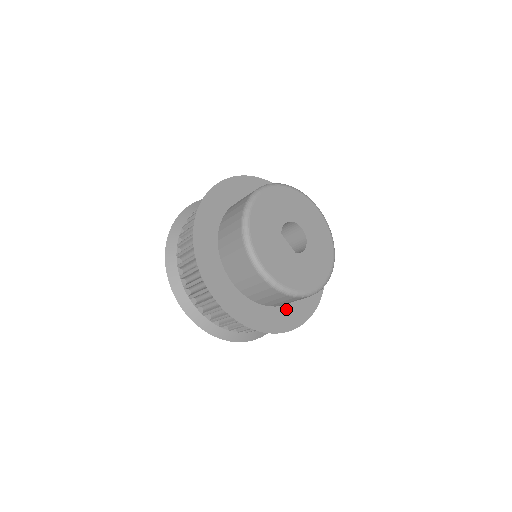
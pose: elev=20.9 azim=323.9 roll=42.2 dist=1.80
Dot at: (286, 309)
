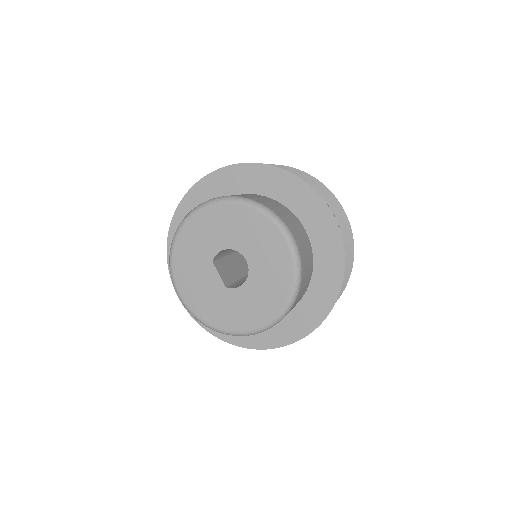
Dot at: occluded
